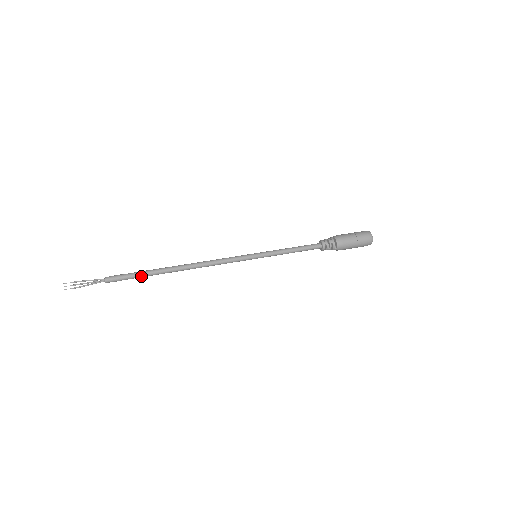
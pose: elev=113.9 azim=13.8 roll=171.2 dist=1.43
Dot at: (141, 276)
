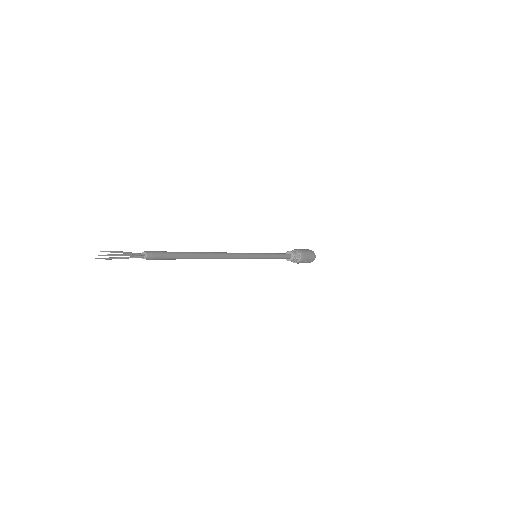
Dot at: occluded
